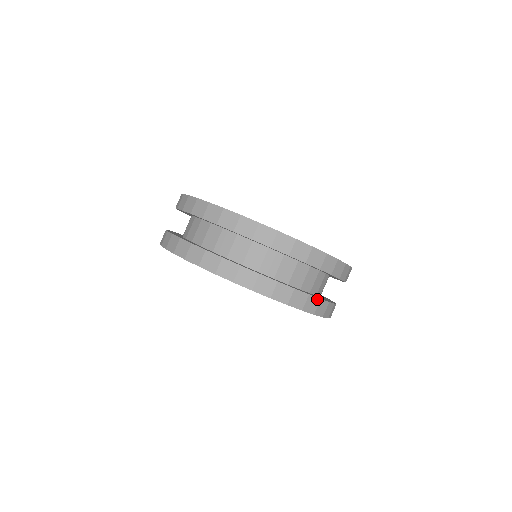
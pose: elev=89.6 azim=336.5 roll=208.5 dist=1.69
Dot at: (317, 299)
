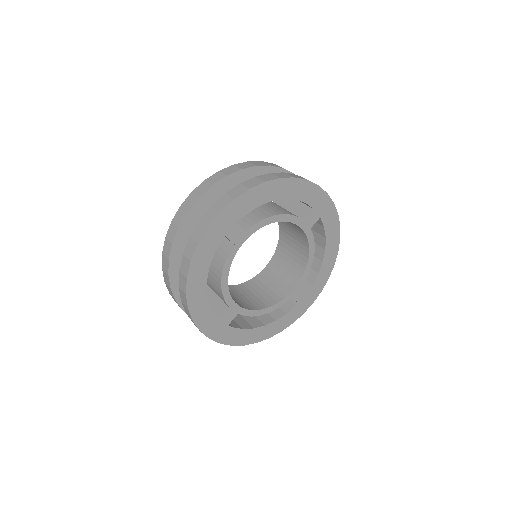
Dot at: occluded
